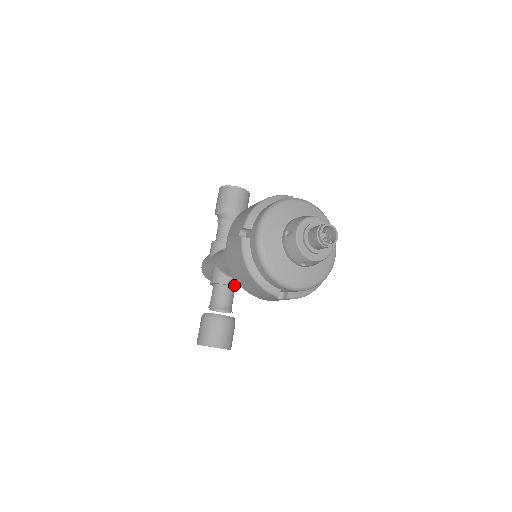
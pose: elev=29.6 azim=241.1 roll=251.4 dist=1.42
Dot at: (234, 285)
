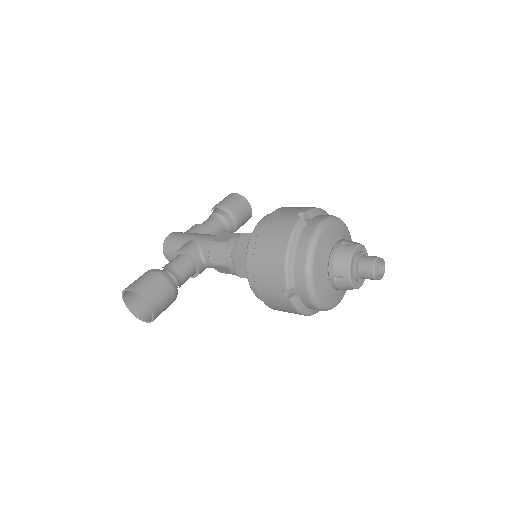
Dot at: (200, 269)
